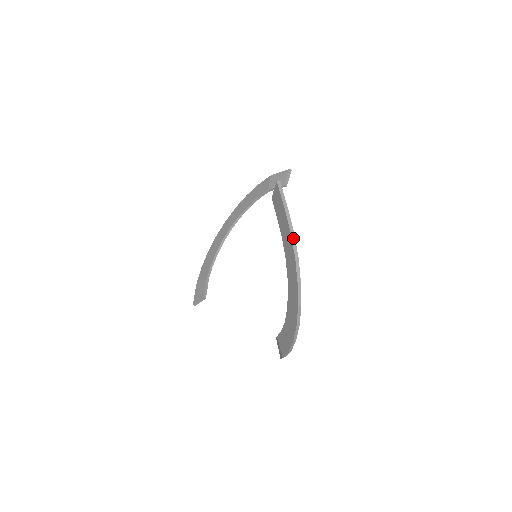
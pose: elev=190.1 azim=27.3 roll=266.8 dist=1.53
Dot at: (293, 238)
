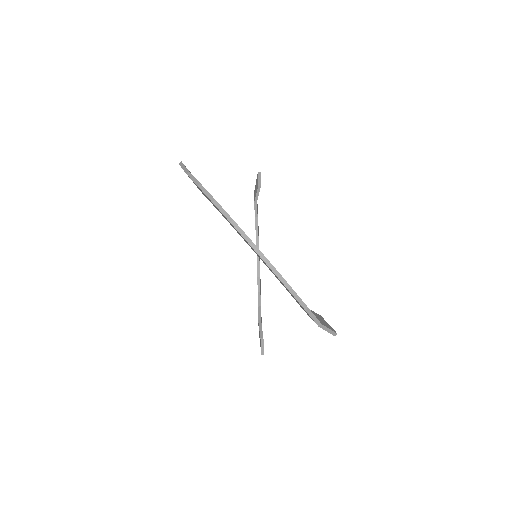
Dot at: (202, 189)
